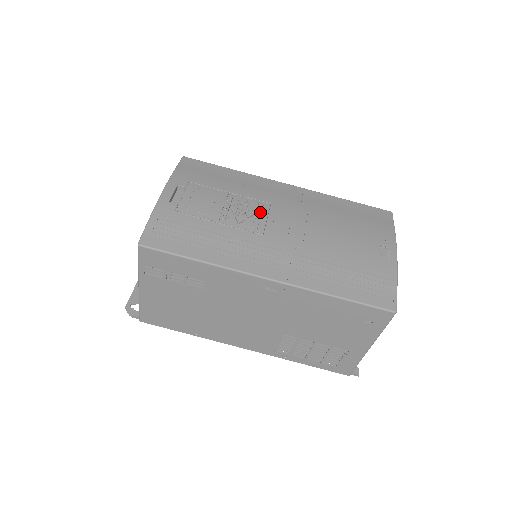
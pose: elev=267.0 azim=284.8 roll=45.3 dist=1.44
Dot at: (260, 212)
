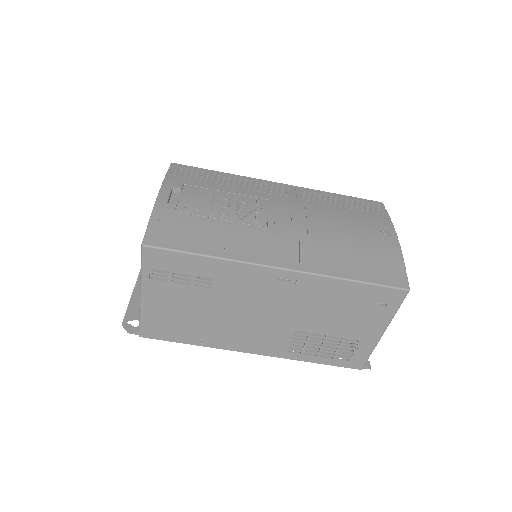
Dot at: (260, 207)
